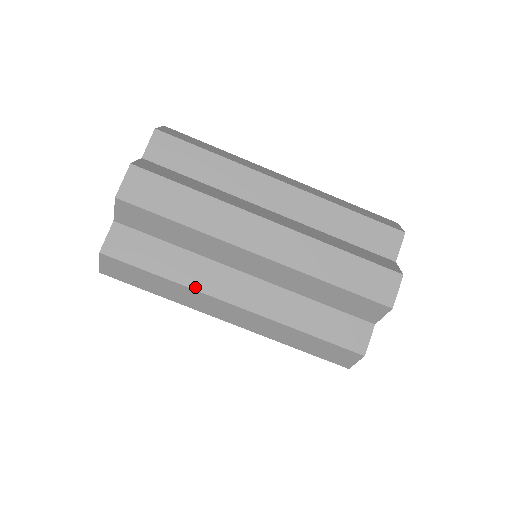
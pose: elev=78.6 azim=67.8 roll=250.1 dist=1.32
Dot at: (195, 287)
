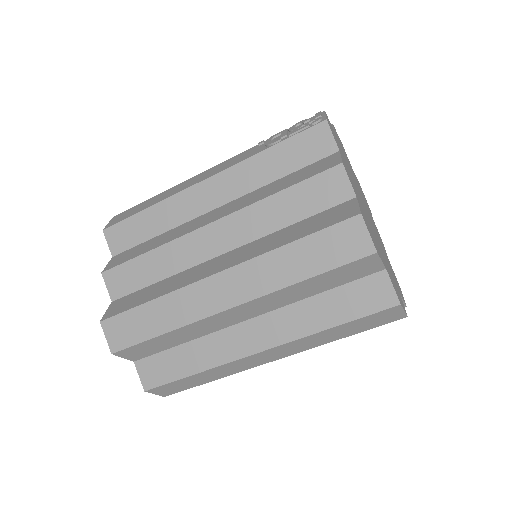
Dot at: occluded
